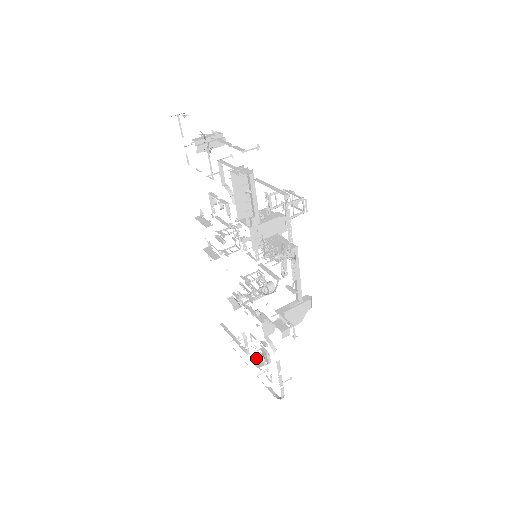
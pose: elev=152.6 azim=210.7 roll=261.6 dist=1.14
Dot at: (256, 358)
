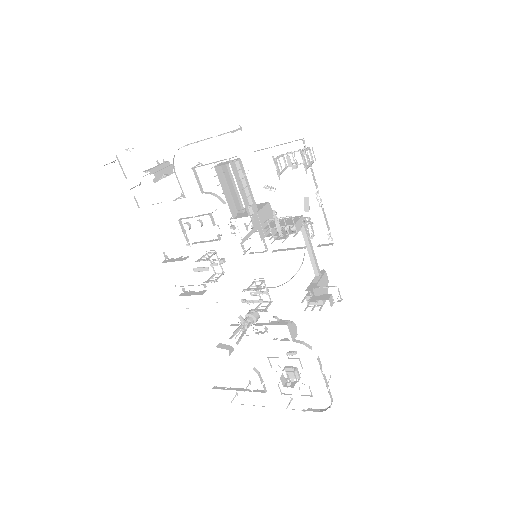
Dot at: (284, 381)
